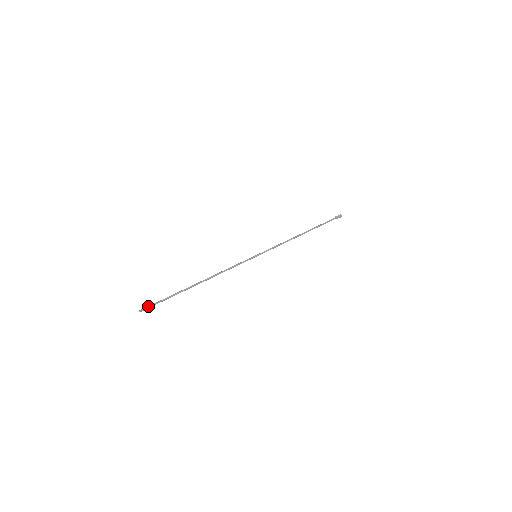
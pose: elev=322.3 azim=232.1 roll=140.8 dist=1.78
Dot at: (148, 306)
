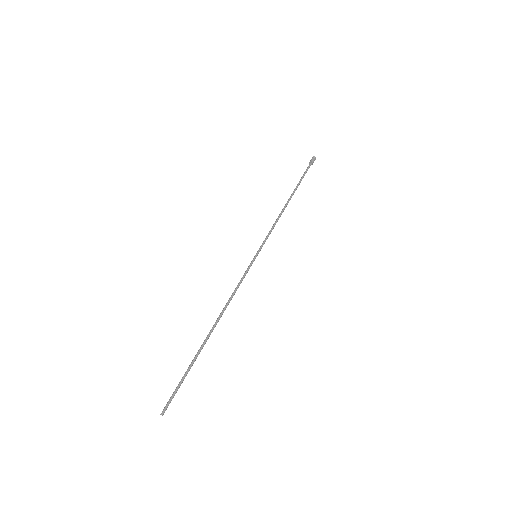
Dot at: occluded
